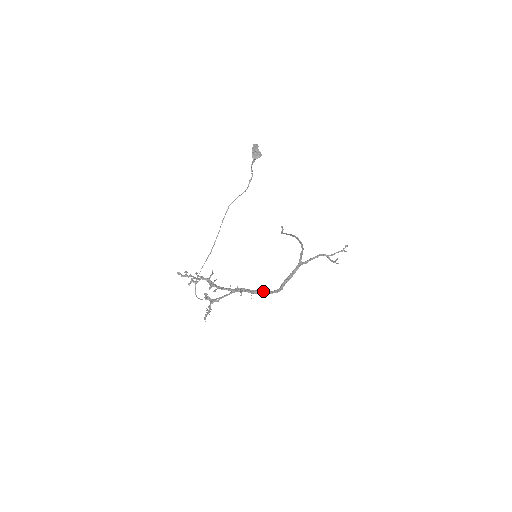
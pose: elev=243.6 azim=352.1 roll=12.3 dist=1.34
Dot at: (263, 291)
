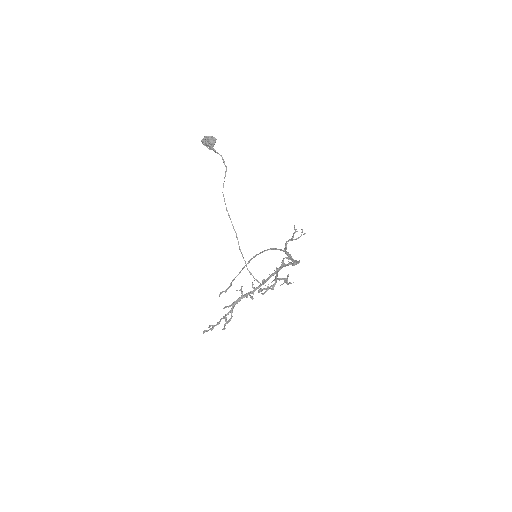
Dot at: occluded
